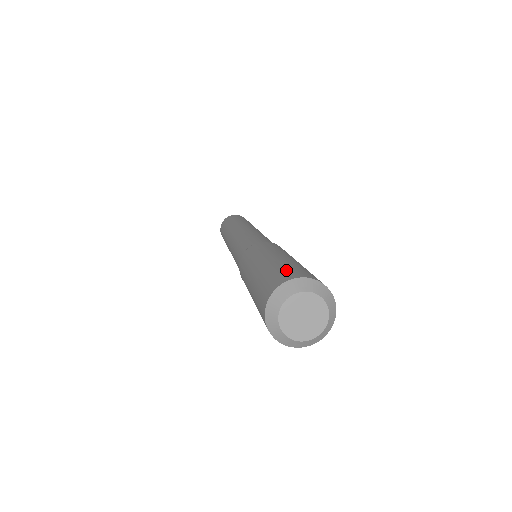
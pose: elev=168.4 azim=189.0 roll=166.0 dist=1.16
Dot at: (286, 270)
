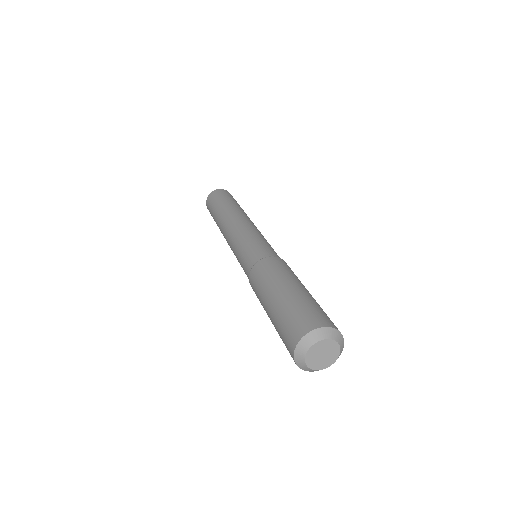
Dot at: (299, 317)
